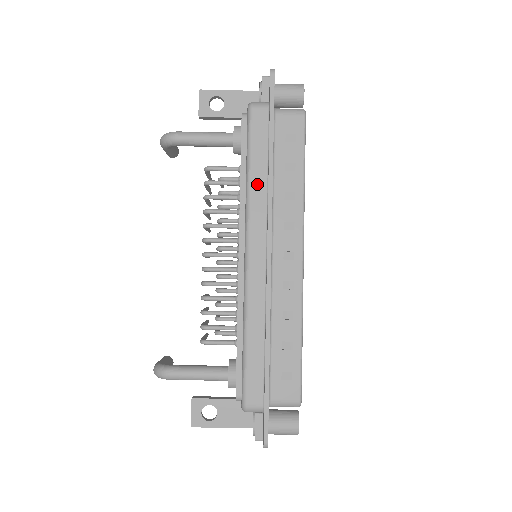
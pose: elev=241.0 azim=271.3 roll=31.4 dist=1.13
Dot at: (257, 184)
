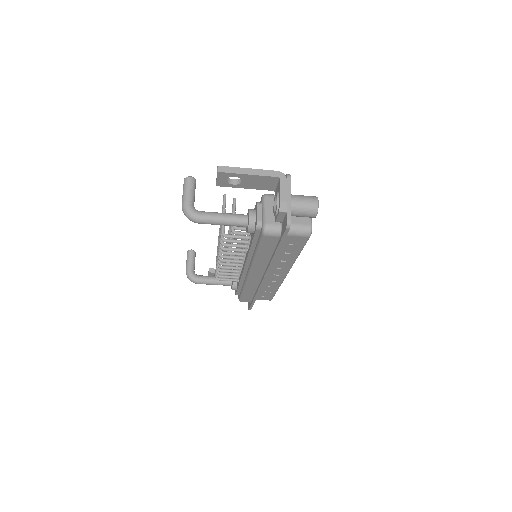
Dot at: (262, 259)
